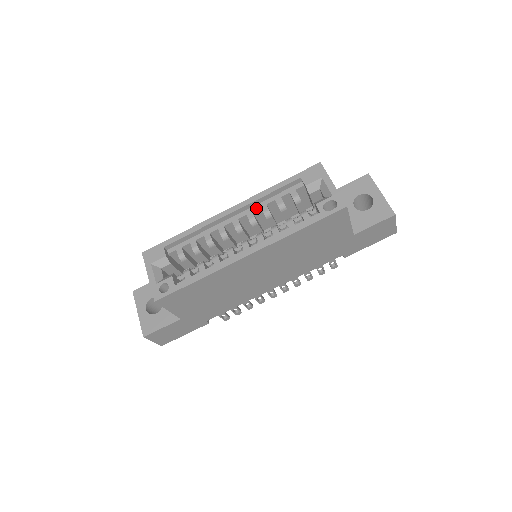
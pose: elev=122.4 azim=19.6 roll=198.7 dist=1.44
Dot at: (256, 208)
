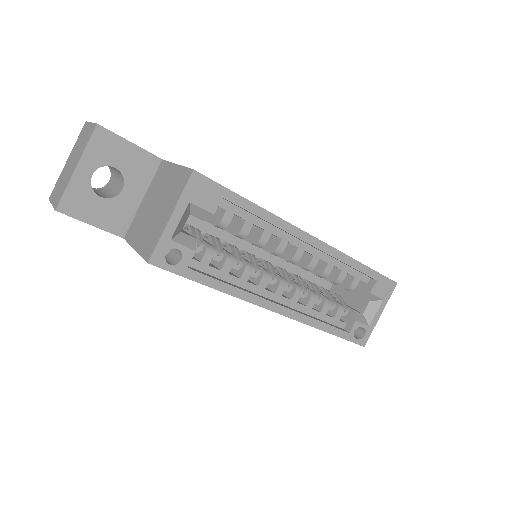
Dot at: (326, 259)
